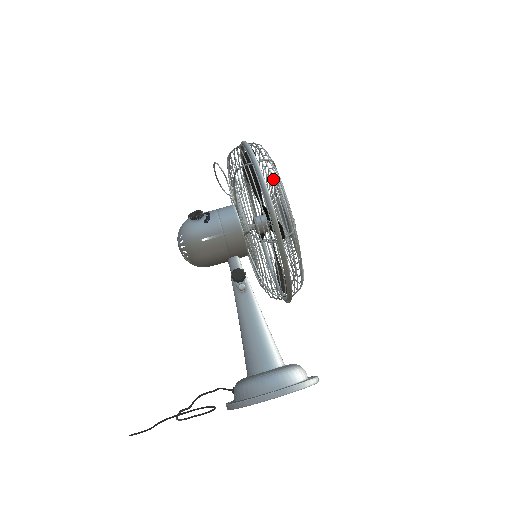
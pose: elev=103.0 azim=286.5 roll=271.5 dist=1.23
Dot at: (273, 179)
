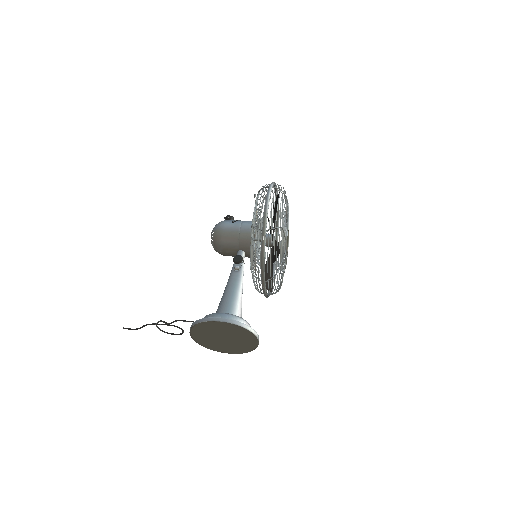
Dot at: occluded
